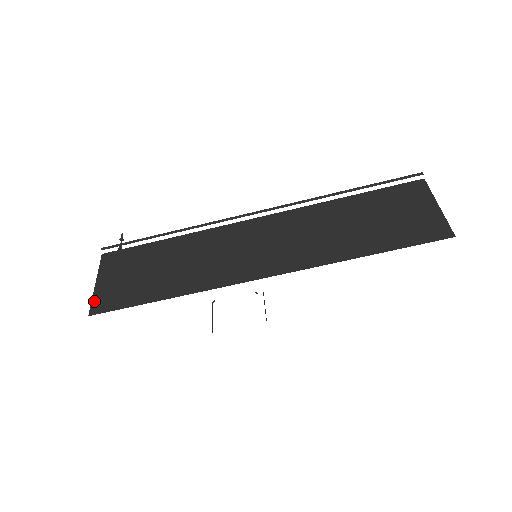
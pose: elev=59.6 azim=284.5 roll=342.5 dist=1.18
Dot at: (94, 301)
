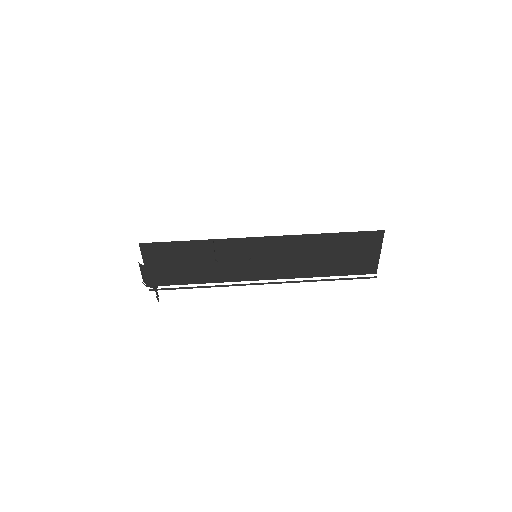
Dot at: occluded
